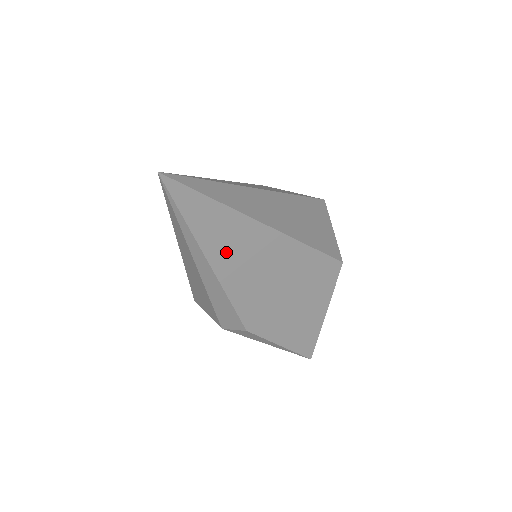
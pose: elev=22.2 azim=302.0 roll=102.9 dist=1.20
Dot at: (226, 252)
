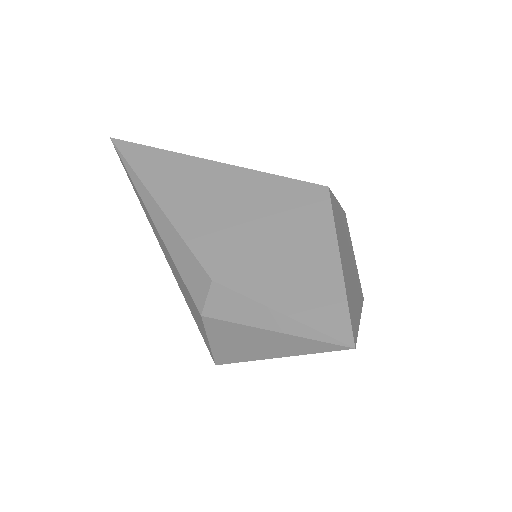
Dot at: (171, 187)
